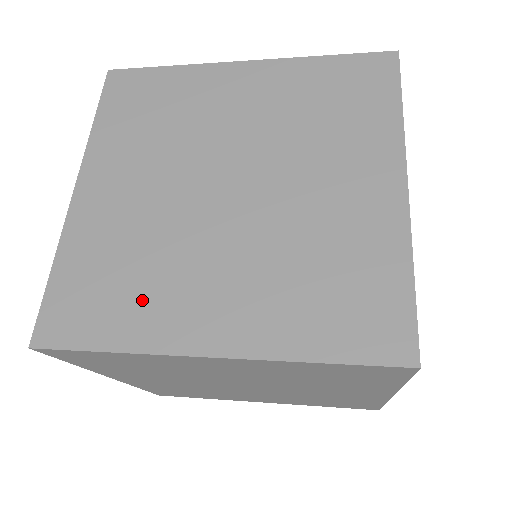
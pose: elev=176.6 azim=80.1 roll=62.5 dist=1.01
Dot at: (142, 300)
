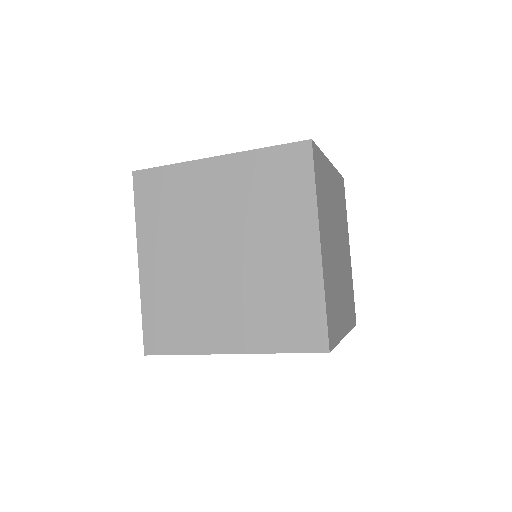
Dot at: occluded
